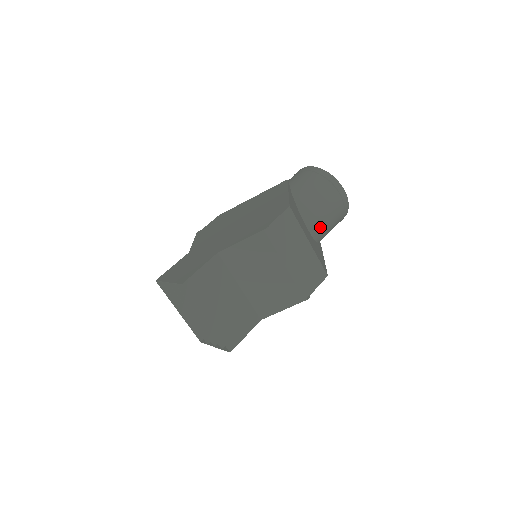
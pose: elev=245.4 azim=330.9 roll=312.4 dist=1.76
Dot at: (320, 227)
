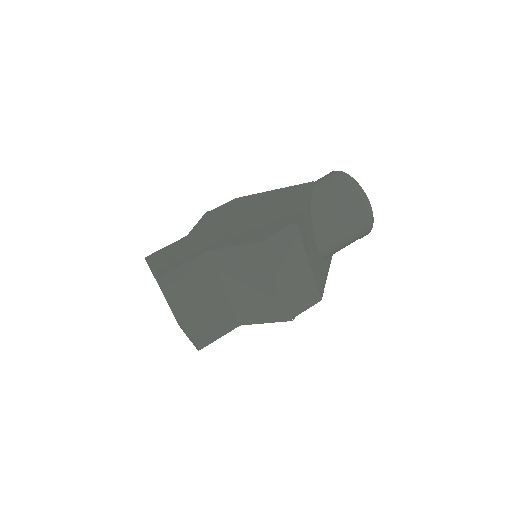
Dot at: (332, 244)
